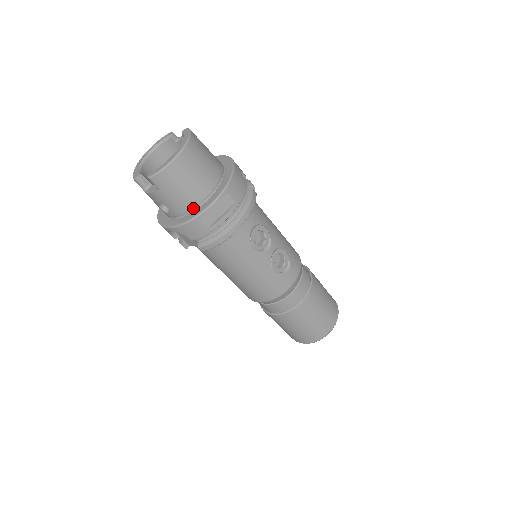
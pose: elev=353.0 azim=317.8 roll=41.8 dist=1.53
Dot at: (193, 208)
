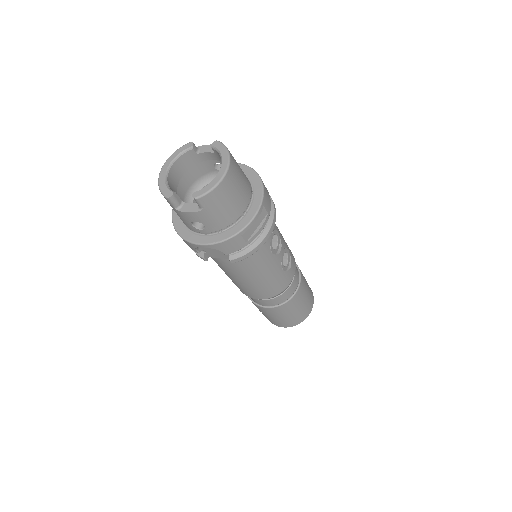
Dot at: (231, 224)
